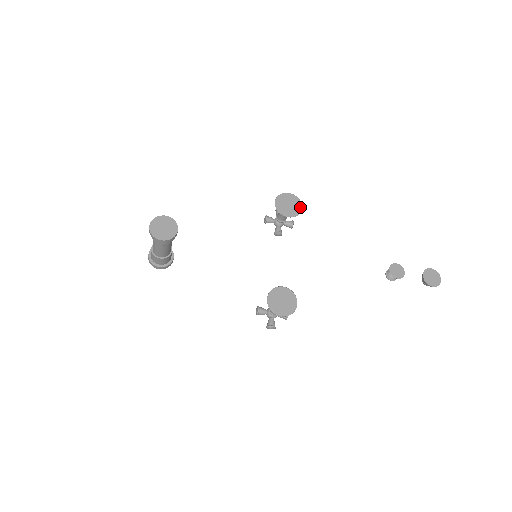
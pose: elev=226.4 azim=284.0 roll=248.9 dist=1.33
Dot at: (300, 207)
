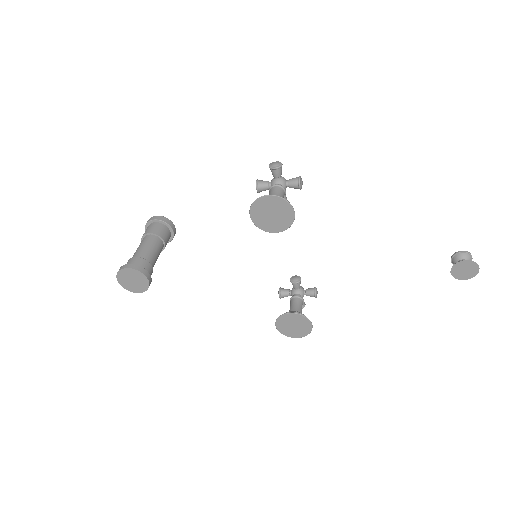
Dot at: (291, 214)
